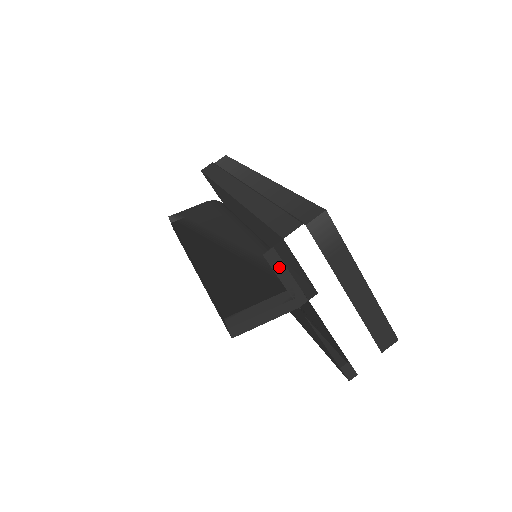
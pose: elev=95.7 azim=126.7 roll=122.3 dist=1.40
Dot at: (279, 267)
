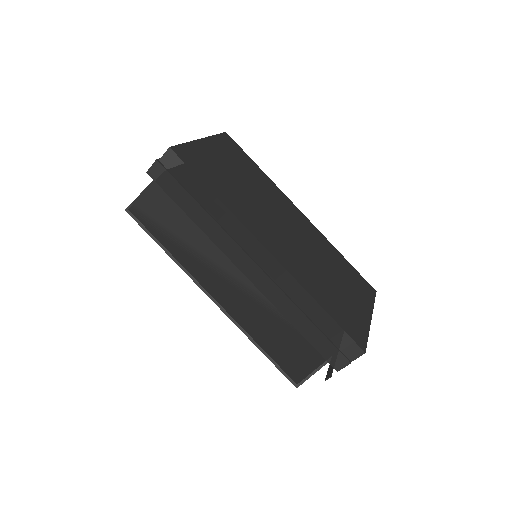
Dot at: (331, 370)
